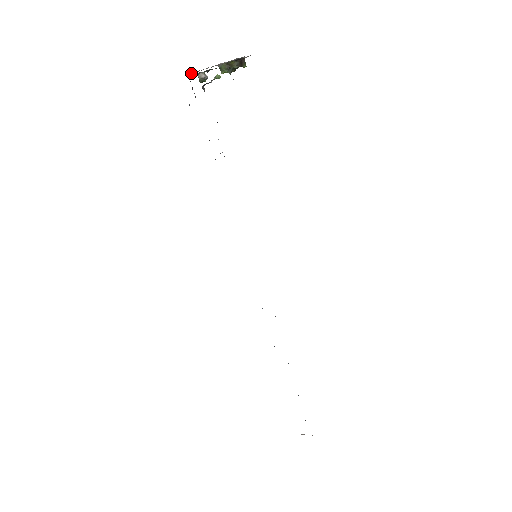
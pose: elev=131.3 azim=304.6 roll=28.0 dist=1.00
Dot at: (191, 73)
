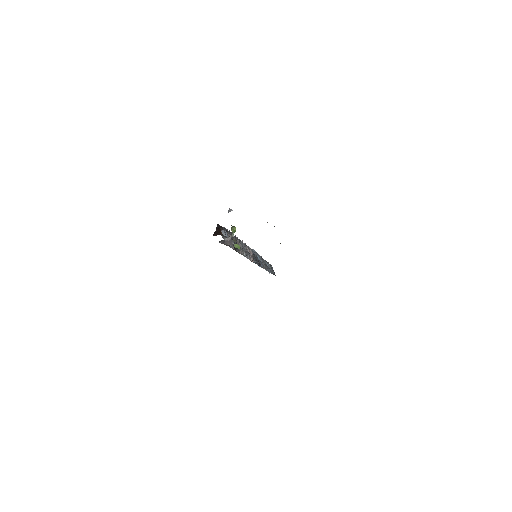
Dot at: occluded
